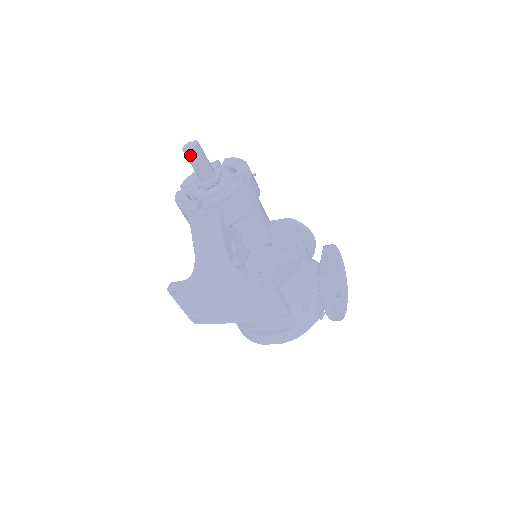
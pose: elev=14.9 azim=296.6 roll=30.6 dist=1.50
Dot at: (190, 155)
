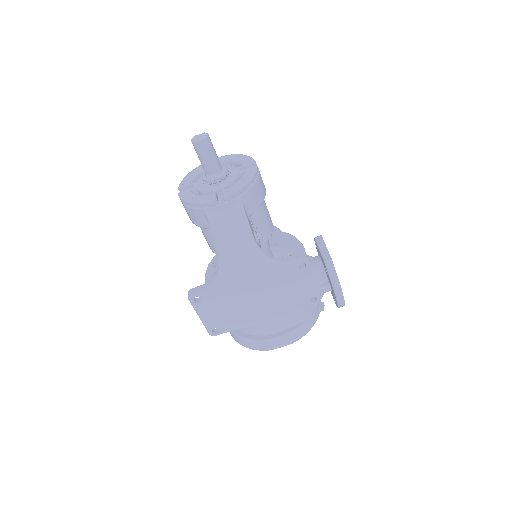
Dot at: (202, 146)
